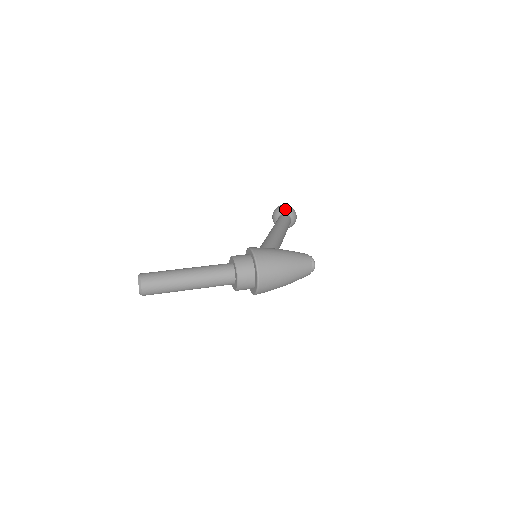
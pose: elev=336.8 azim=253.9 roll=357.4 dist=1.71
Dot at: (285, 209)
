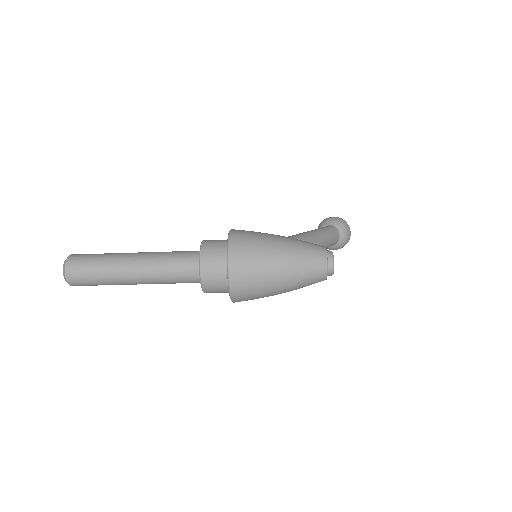
Dot at: (332, 220)
